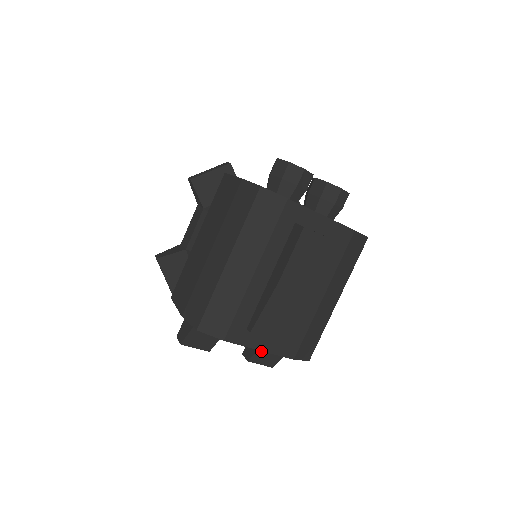
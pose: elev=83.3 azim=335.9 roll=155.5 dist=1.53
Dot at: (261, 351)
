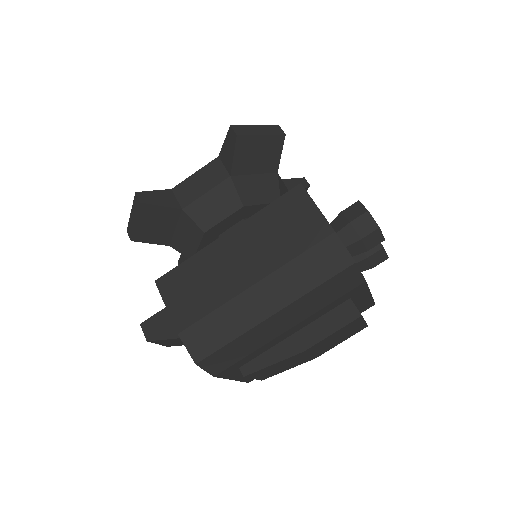
Dot at: occluded
